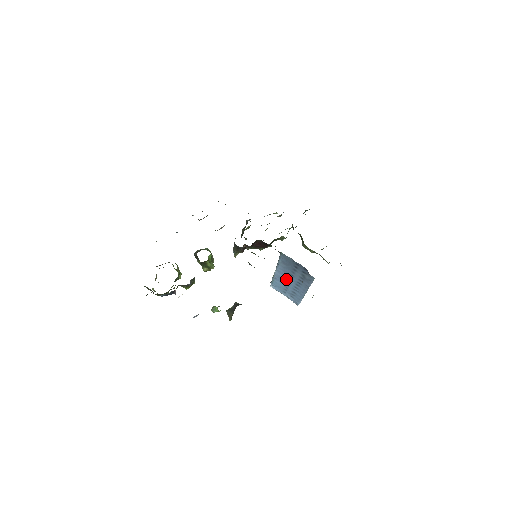
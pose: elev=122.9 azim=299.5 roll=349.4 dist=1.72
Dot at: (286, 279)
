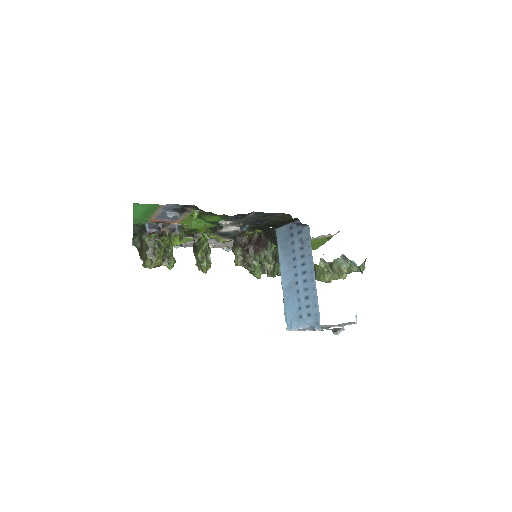
Dot at: (293, 279)
